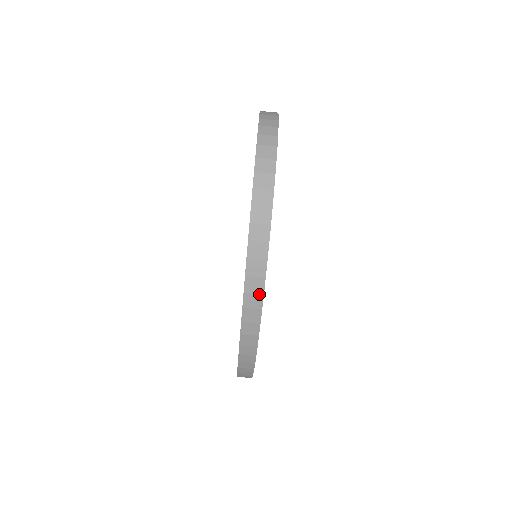
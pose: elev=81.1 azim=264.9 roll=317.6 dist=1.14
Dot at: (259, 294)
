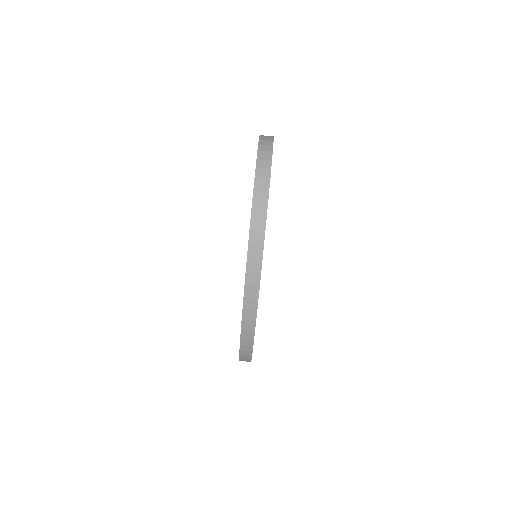
Dot at: (259, 259)
